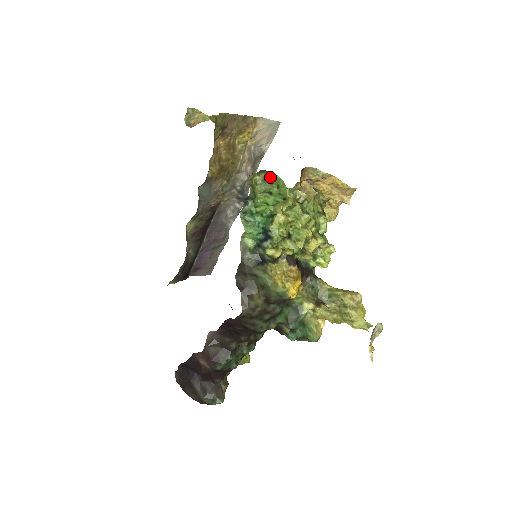
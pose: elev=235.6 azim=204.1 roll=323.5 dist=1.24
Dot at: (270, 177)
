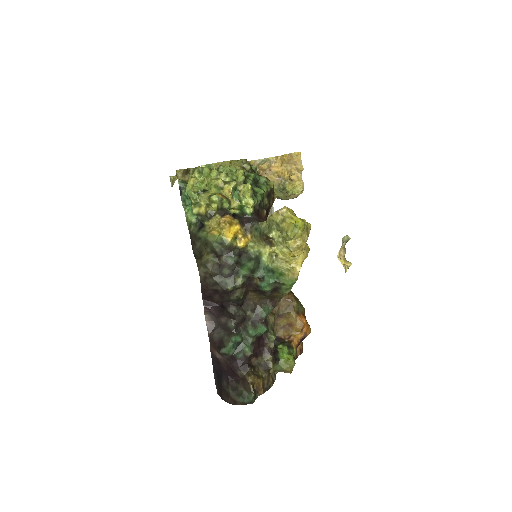
Dot at: occluded
